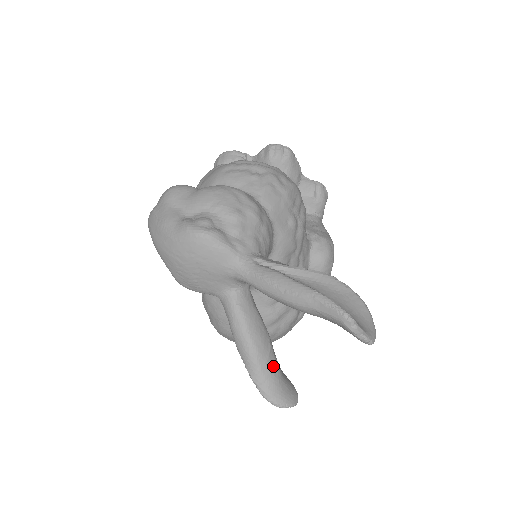
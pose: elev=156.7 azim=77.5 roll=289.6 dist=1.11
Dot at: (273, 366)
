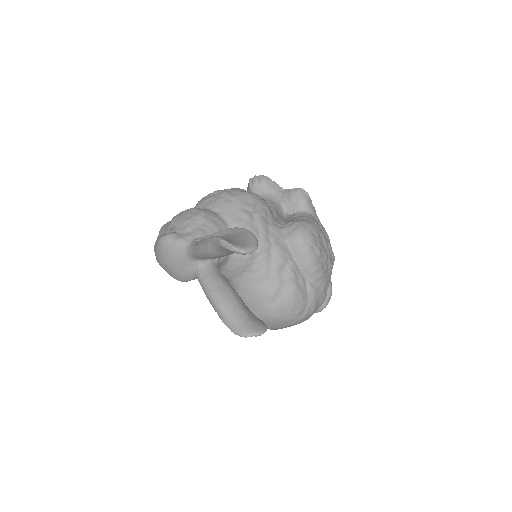
Dot at: (236, 310)
